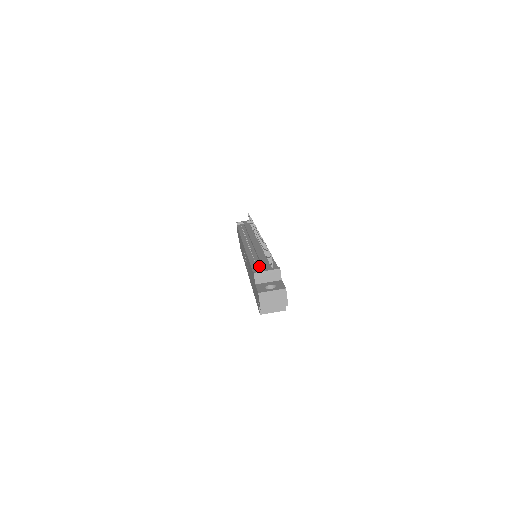
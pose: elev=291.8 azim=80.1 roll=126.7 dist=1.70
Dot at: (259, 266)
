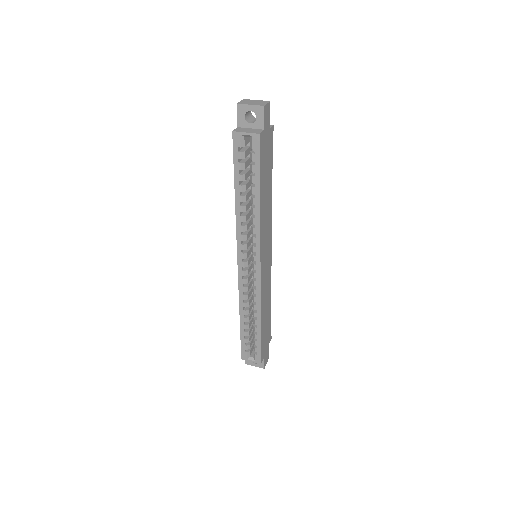
Dot at: occluded
